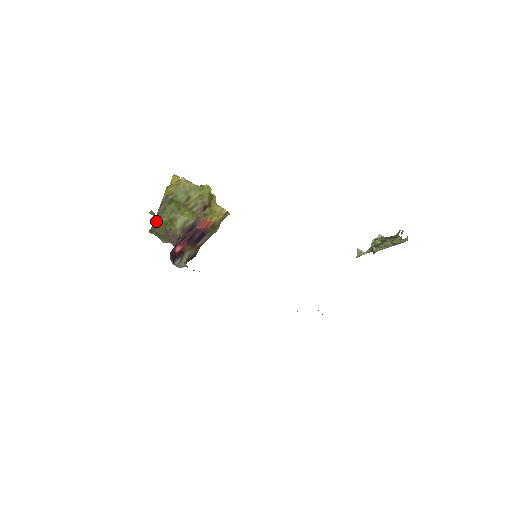
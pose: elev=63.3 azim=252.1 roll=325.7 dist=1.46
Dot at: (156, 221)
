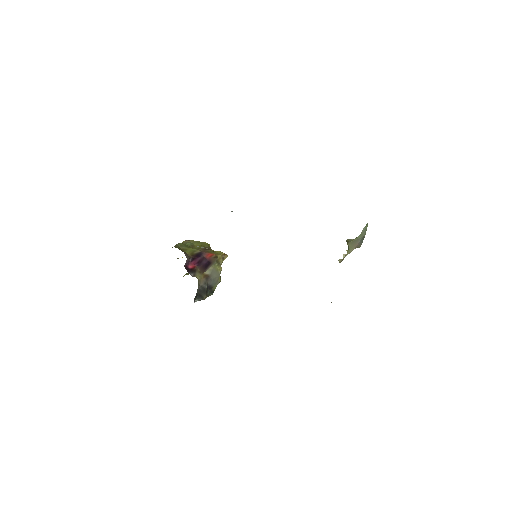
Dot at: occluded
